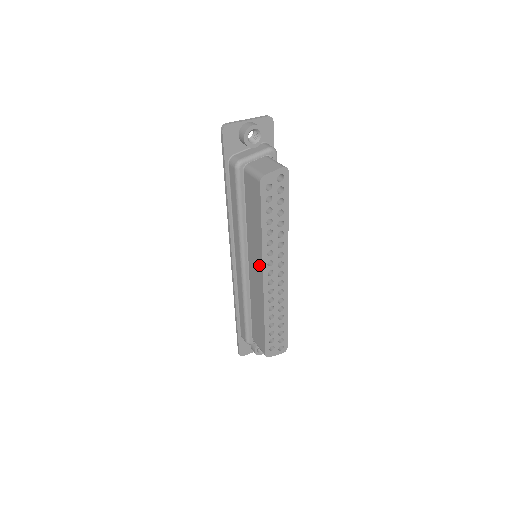
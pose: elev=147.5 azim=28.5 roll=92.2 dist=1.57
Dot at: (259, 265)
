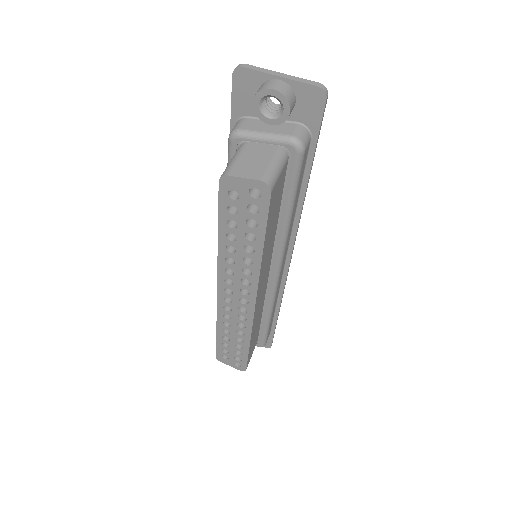
Dot at: occluded
